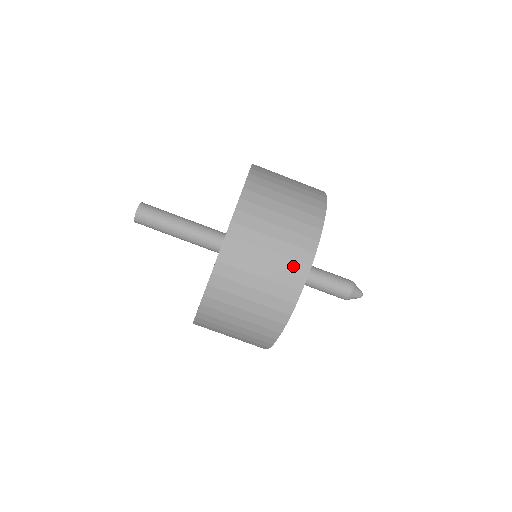
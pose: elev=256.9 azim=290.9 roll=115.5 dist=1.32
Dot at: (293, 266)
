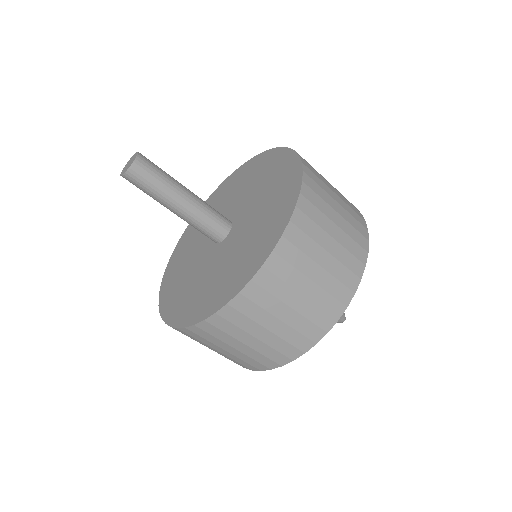
Dot at: (286, 348)
